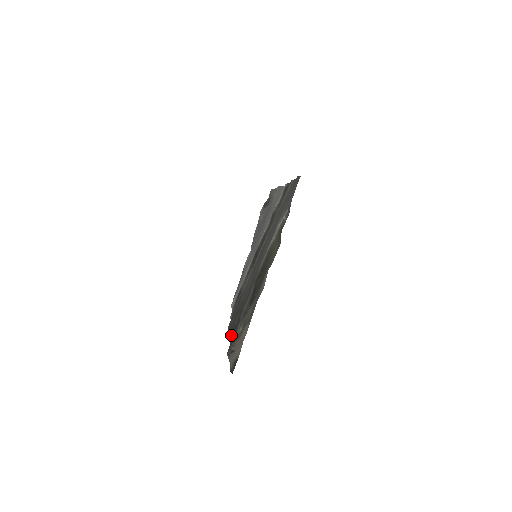
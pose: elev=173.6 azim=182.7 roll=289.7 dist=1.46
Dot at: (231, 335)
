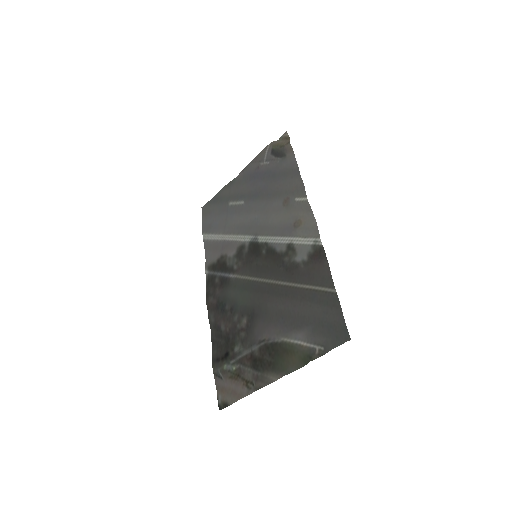
Dot at: (213, 329)
